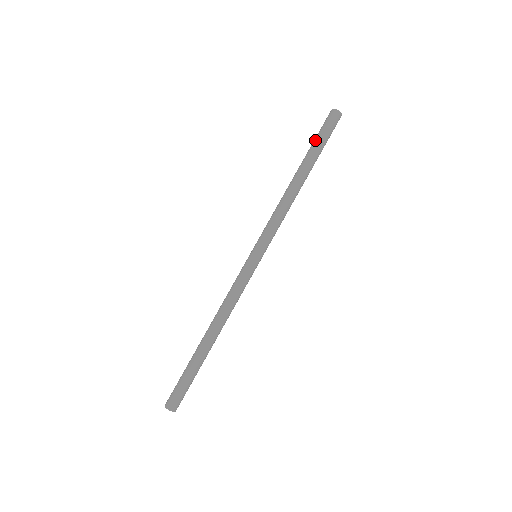
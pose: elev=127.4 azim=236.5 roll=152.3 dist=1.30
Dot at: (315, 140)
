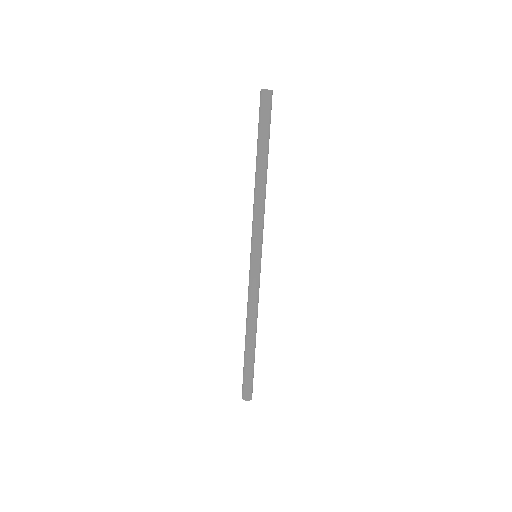
Dot at: (258, 129)
